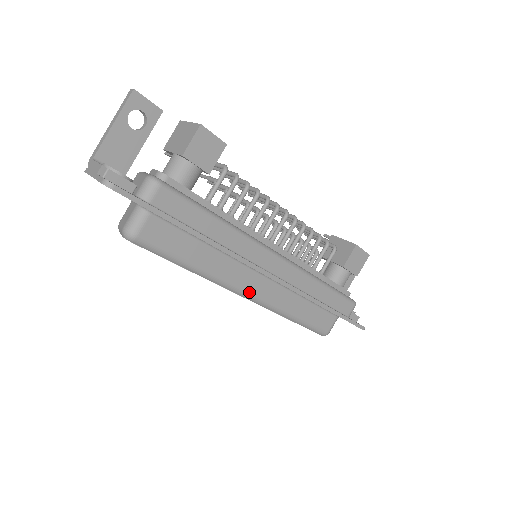
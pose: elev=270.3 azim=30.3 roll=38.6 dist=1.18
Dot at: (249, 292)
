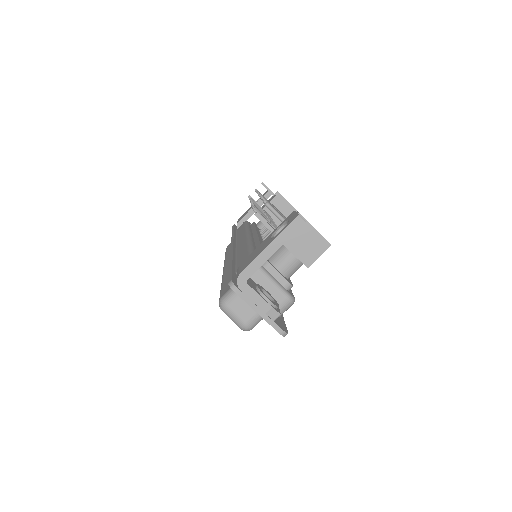
Dot at: occluded
